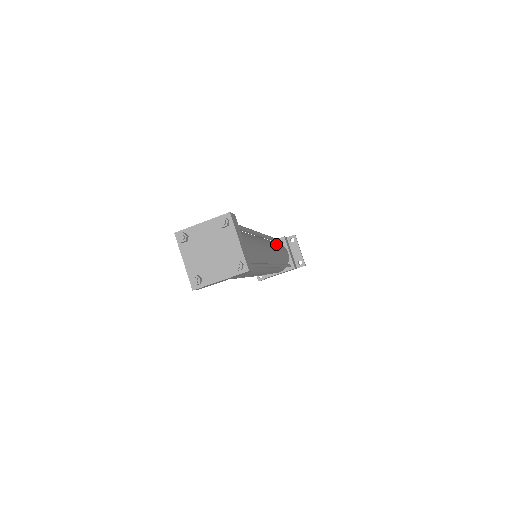
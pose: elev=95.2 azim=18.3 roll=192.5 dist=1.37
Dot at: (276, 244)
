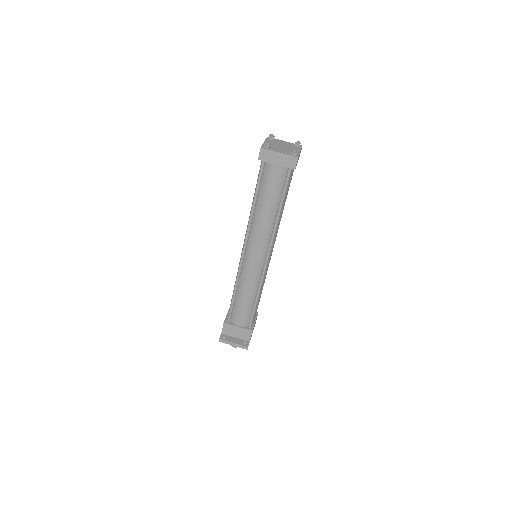
Dot at: occluded
